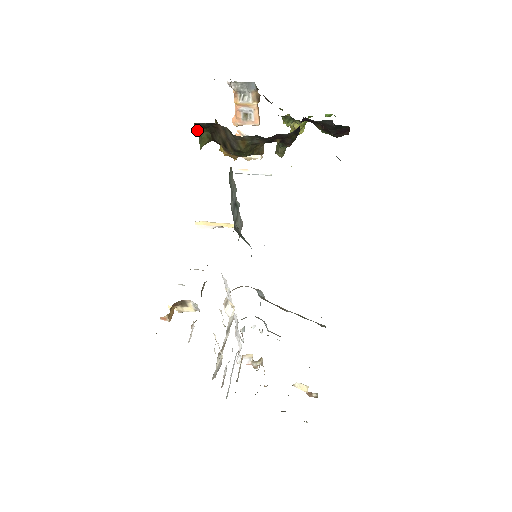
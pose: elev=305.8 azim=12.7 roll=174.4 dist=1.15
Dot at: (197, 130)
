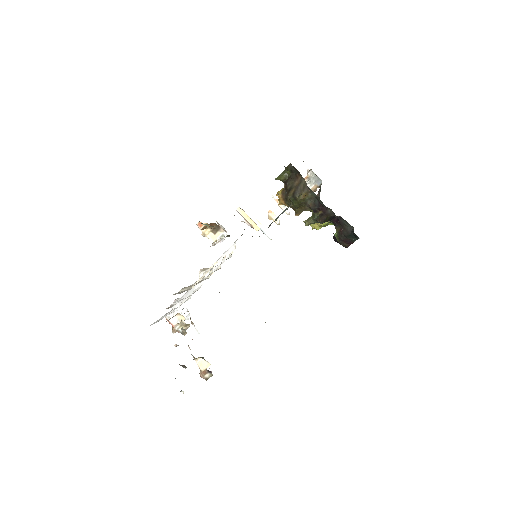
Dot at: (285, 168)
